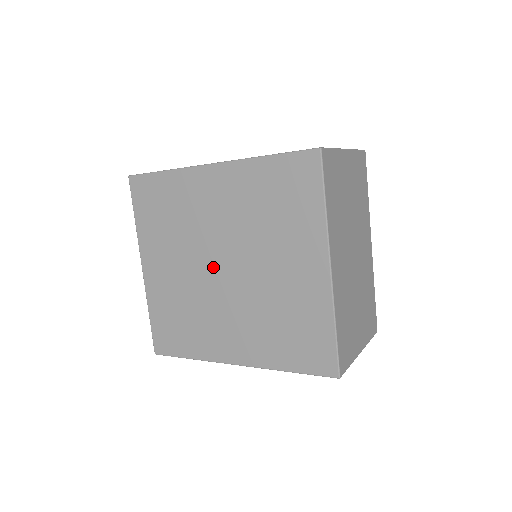
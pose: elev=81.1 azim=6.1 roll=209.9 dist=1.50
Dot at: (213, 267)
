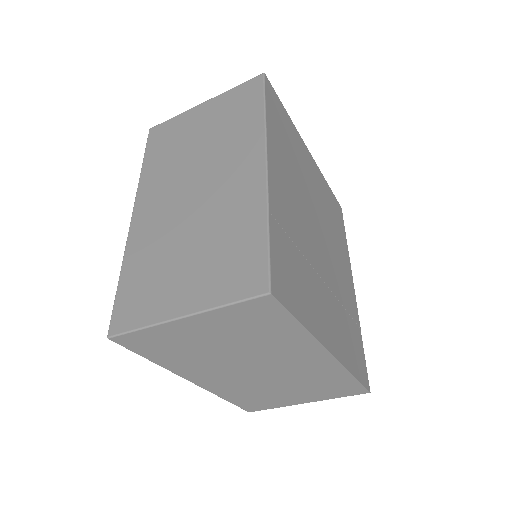
Dot at: occluded
